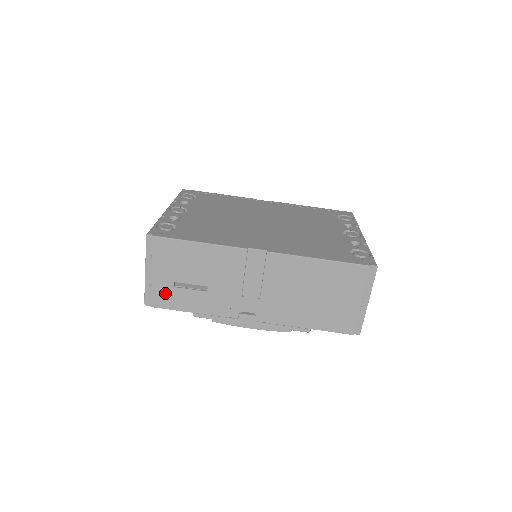
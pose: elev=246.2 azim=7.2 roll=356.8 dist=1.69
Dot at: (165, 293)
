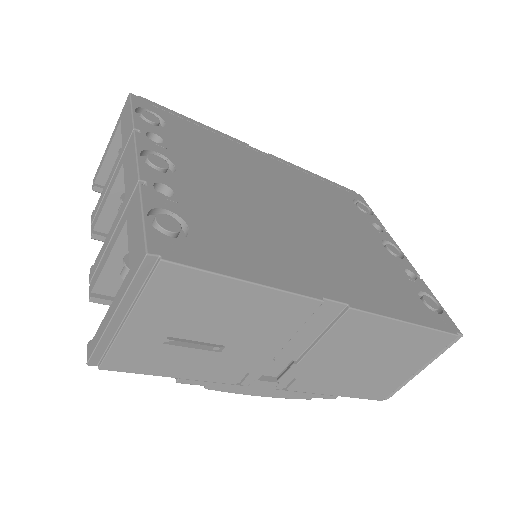
Dot at: (140, 351)
